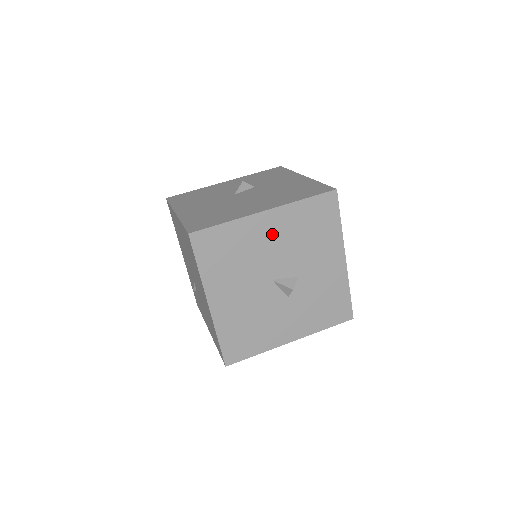
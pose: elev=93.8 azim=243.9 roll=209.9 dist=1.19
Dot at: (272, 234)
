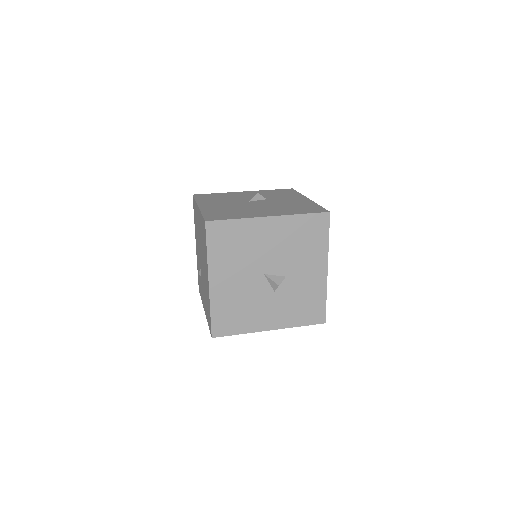
Dot at: (271, 236)
